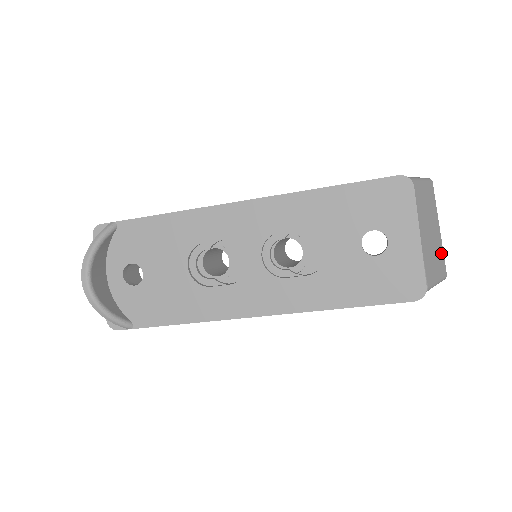
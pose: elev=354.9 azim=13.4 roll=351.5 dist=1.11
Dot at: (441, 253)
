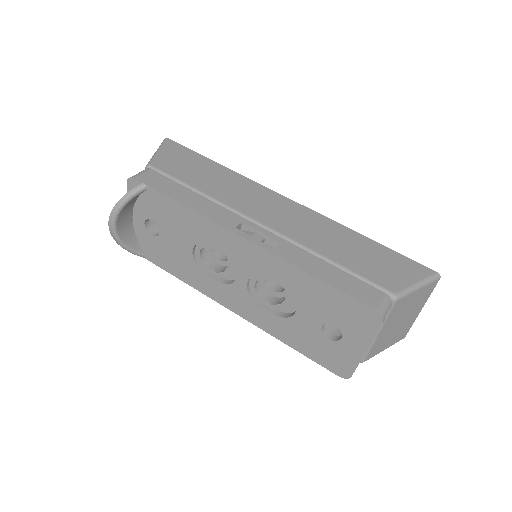
Dot at: (408, 327)
